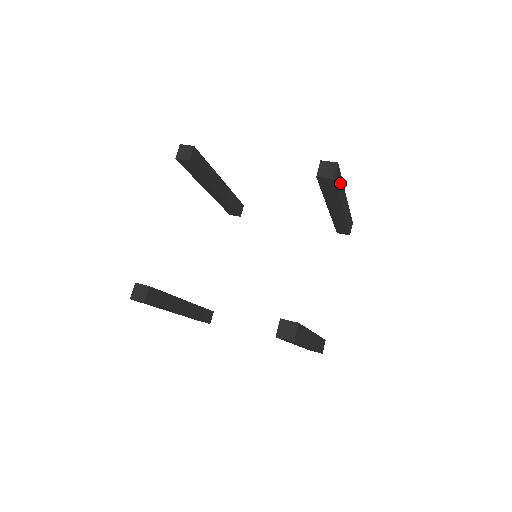
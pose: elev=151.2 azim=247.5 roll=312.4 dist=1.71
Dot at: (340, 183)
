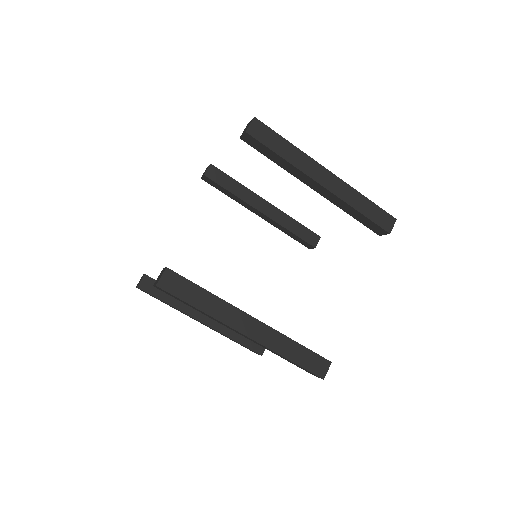
Dot at: (282, 144)
